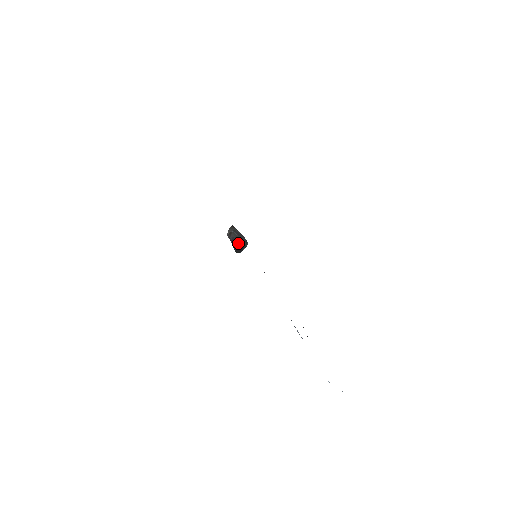
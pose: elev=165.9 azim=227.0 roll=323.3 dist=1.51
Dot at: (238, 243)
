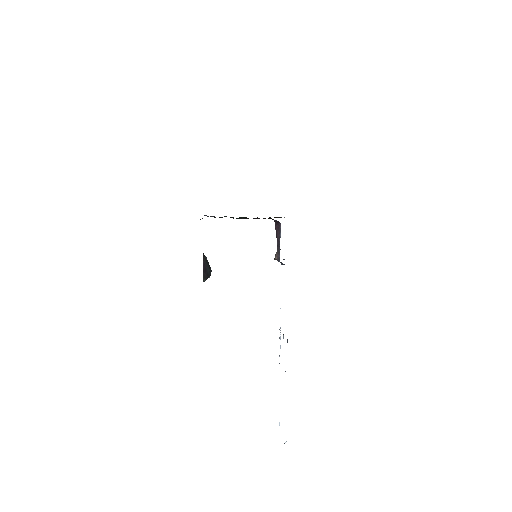
Dot at: (207, 269)
